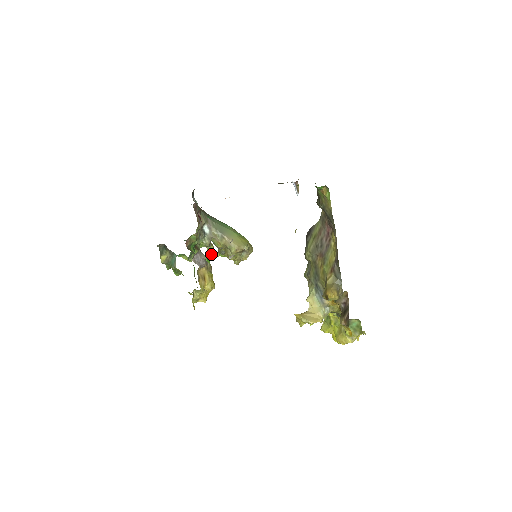
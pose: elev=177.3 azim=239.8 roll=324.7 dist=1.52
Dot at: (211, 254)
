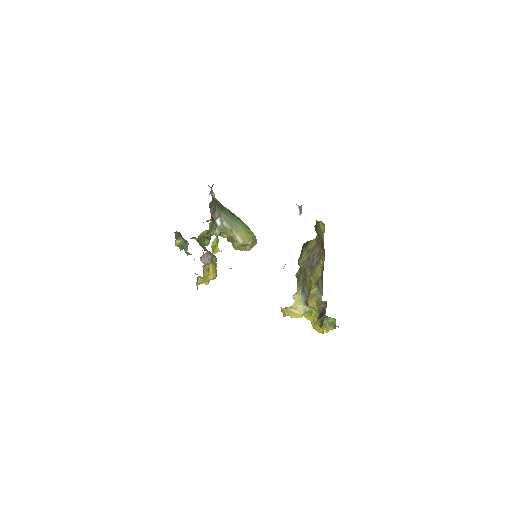
Dot at: (221, 234)
